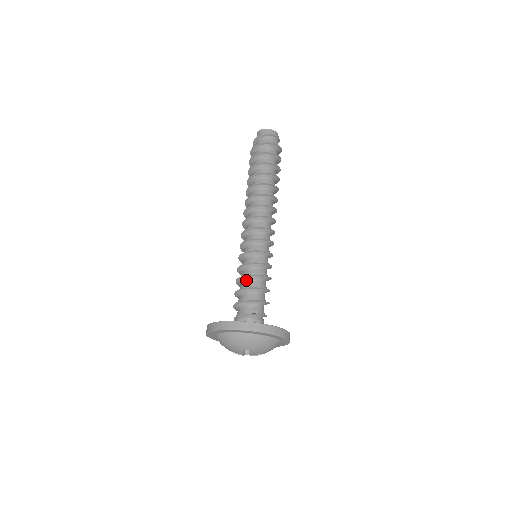
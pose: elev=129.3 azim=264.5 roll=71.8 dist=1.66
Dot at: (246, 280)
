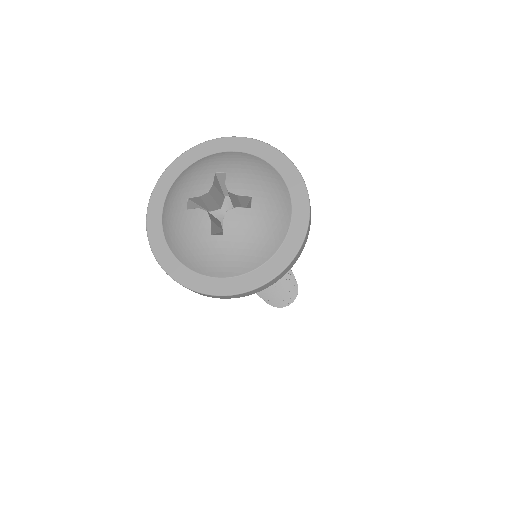
Dot at: occluded
